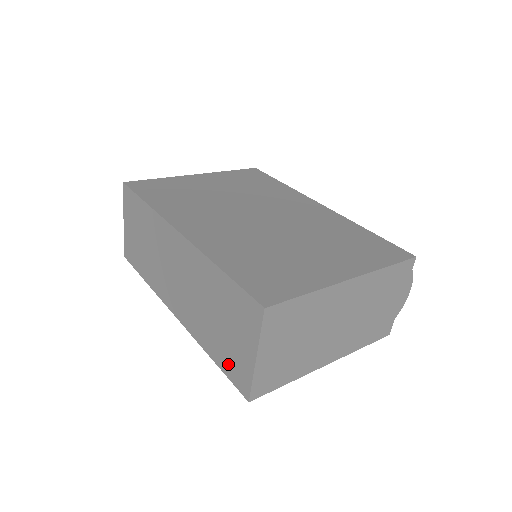
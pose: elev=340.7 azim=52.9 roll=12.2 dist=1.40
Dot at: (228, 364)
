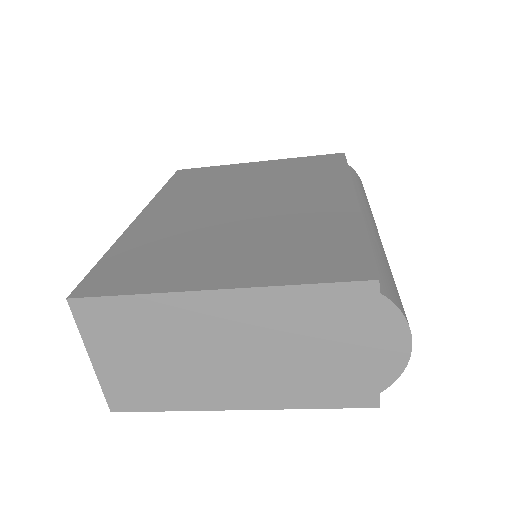
Dot at: occluded
